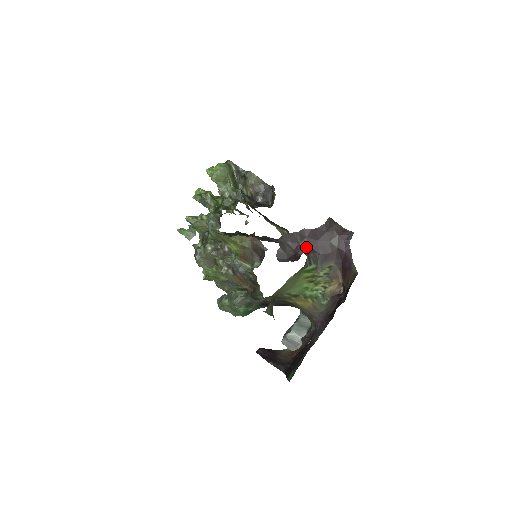
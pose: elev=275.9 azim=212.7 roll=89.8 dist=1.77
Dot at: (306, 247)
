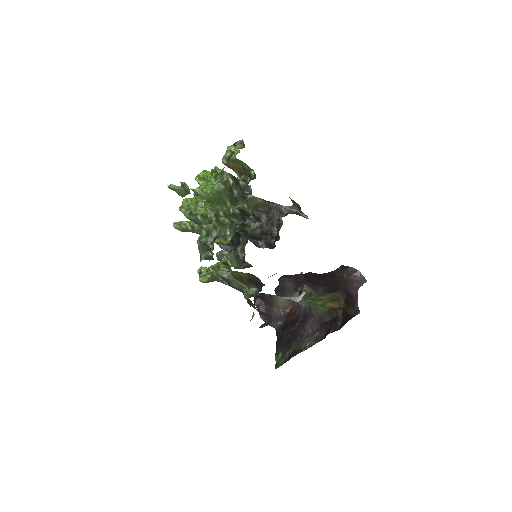
Dot at: (309, 283)
